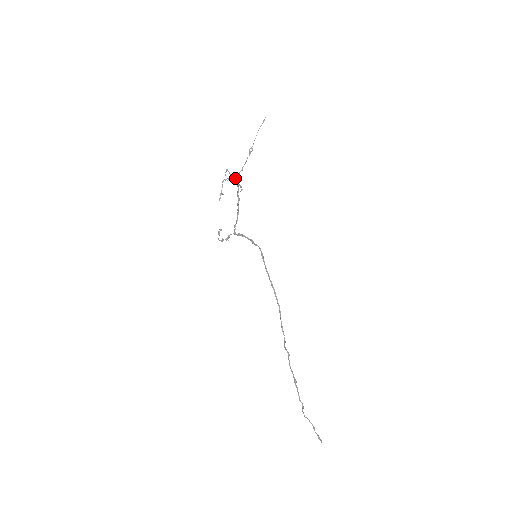
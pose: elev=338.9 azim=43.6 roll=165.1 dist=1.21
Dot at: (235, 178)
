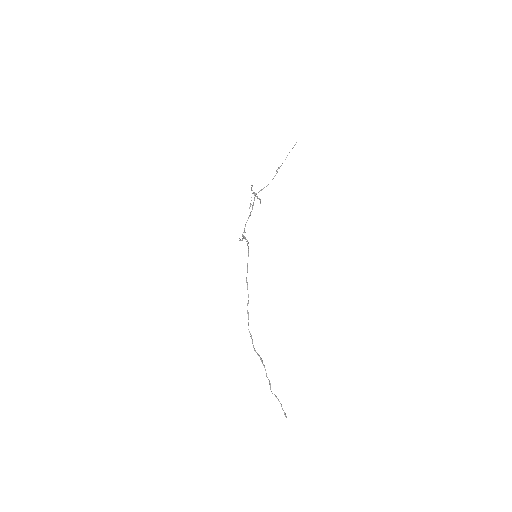
Dot at: occluded
